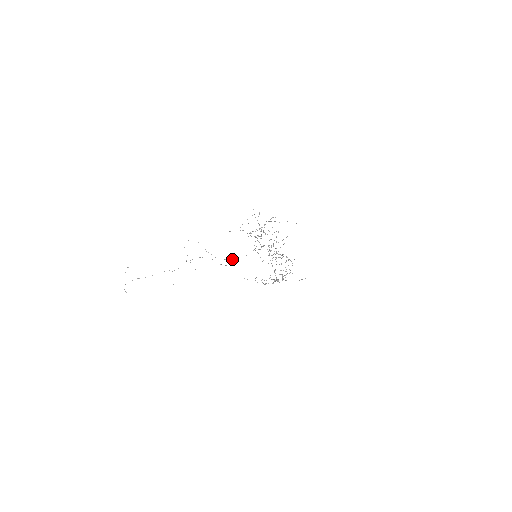
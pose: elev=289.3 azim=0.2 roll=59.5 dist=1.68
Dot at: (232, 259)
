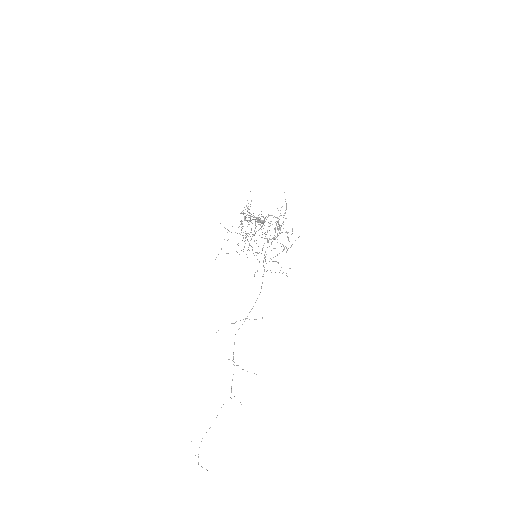
Dot at: (256, 300)
